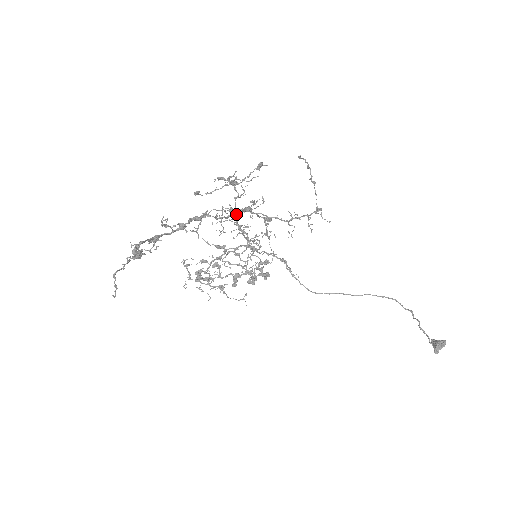
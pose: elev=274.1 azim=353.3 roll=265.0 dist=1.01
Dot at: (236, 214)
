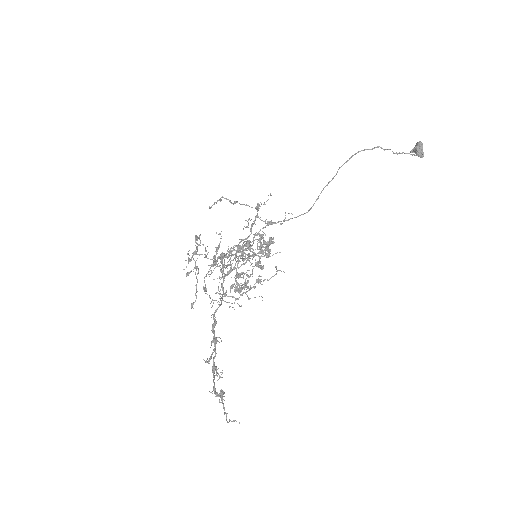
Dot at: occluded
